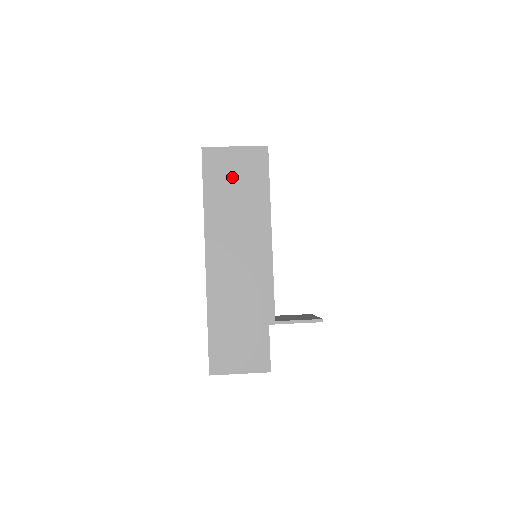
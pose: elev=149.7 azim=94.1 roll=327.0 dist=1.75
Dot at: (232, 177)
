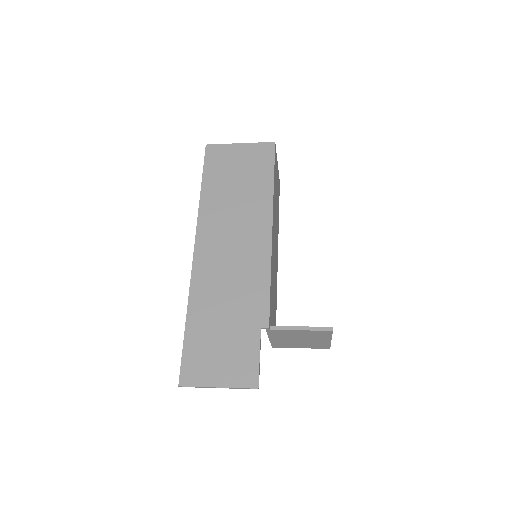
Dot at: (234, 170)
